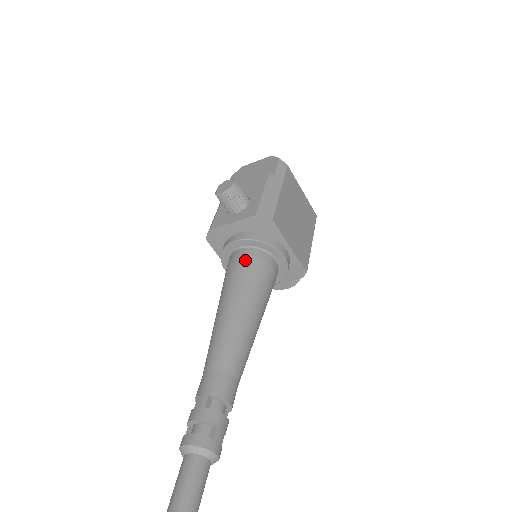
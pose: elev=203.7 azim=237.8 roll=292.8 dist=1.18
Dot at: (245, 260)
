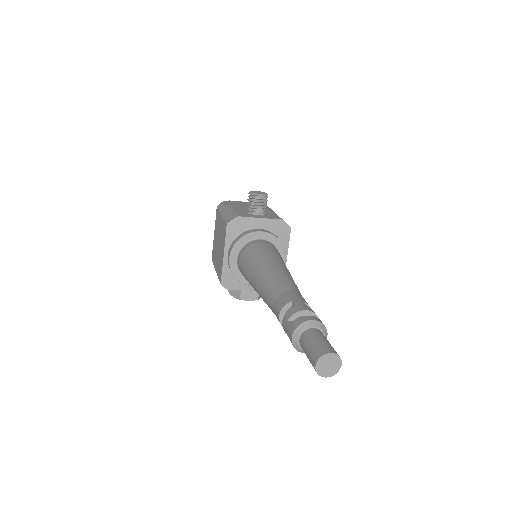
Dot at: (271, 246)
